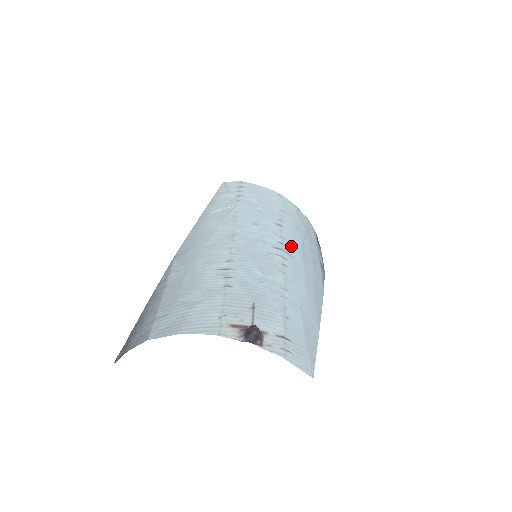
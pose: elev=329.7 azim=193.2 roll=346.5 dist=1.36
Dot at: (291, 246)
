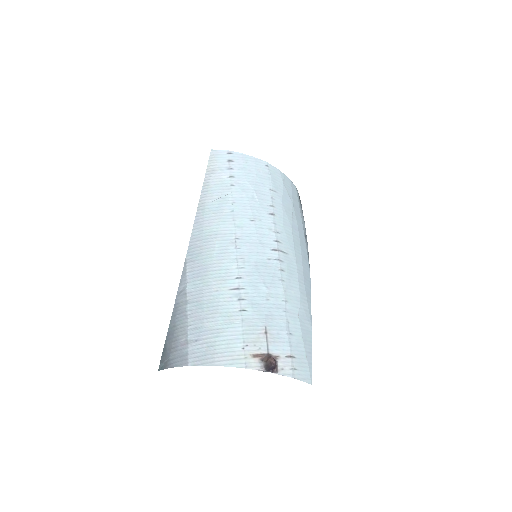
Dot at: (284, 239)
